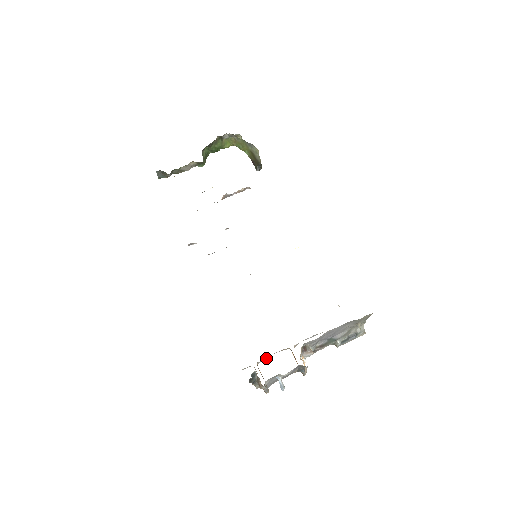
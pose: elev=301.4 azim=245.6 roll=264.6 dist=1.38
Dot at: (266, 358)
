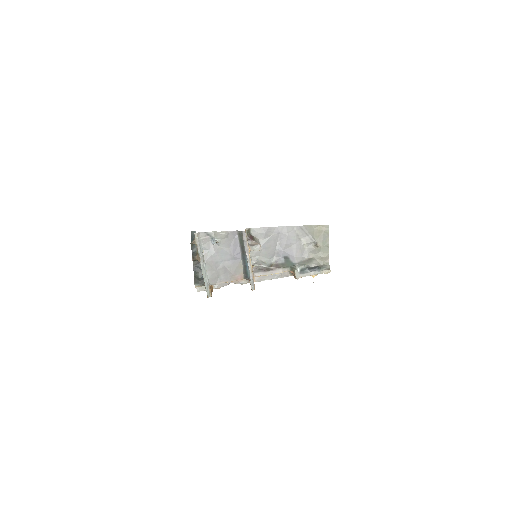
Dot at: occluded
